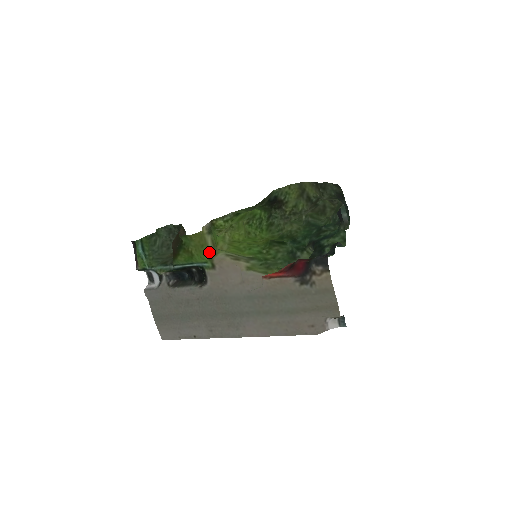
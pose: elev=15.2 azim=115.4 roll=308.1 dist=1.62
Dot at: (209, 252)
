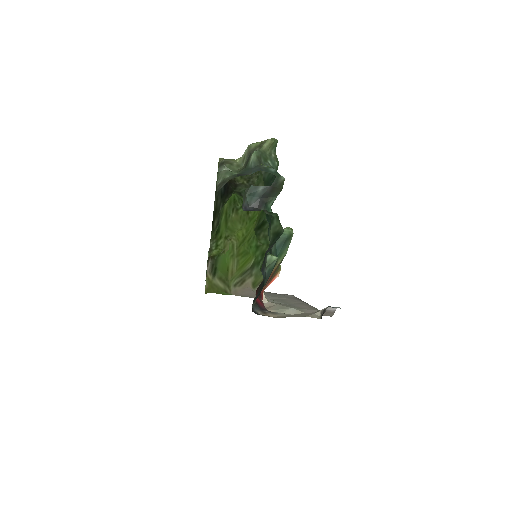
Dot at: (225, 292)
